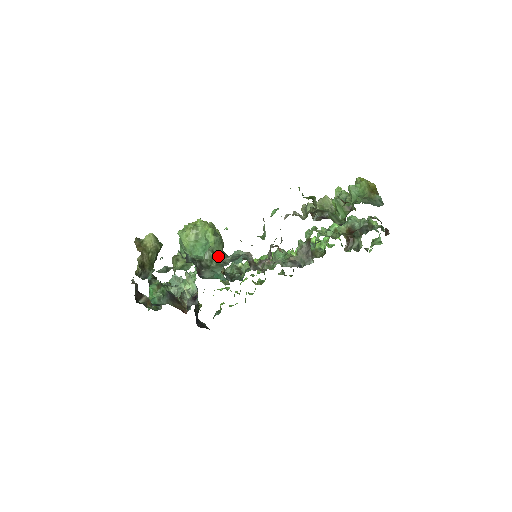
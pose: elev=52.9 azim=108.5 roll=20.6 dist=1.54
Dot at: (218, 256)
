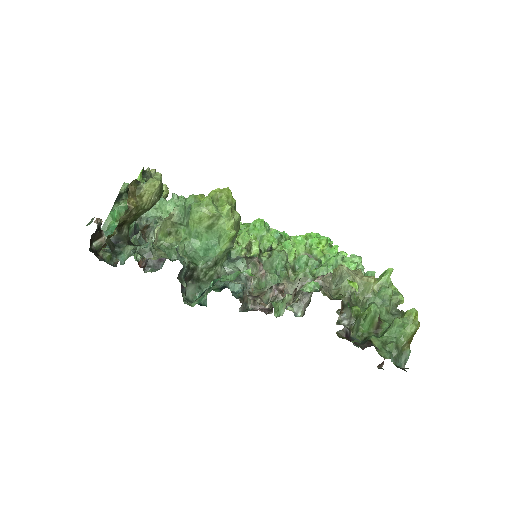
Dot at: (217, 266)
